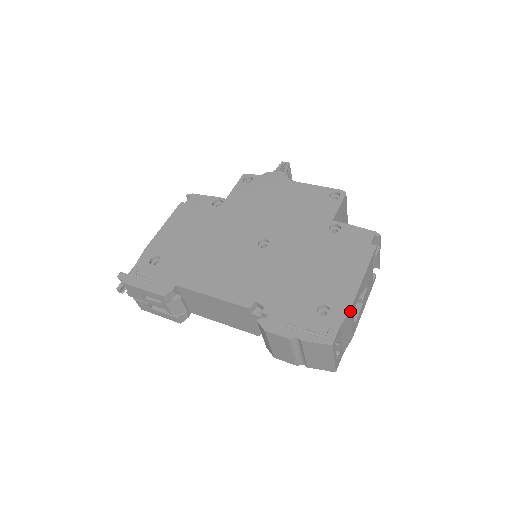
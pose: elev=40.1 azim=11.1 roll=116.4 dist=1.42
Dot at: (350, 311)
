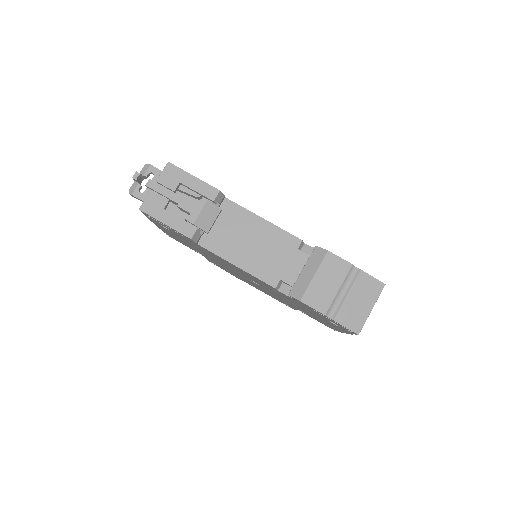
Dot at: occluded
